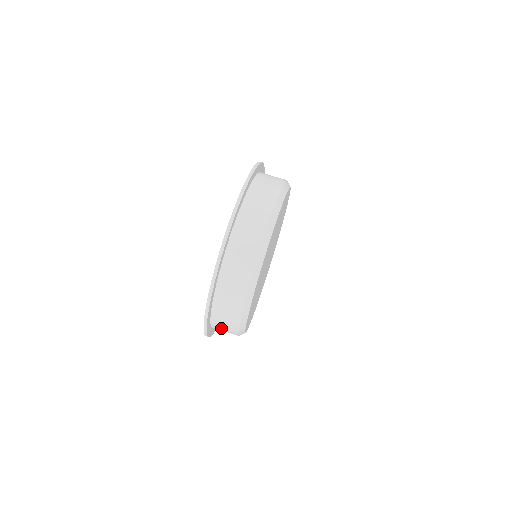
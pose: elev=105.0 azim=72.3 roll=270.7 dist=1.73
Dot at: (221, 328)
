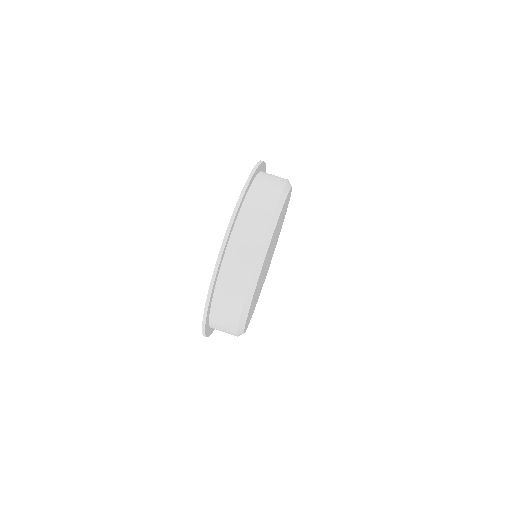
Dot at: (223, 305)
